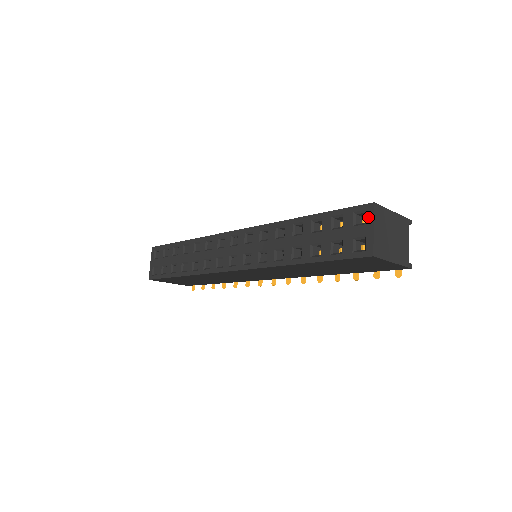
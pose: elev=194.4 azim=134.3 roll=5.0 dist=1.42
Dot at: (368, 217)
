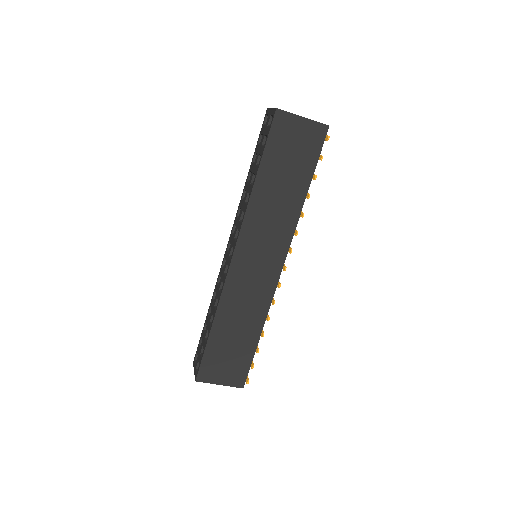
Dot at: (268, 113)
